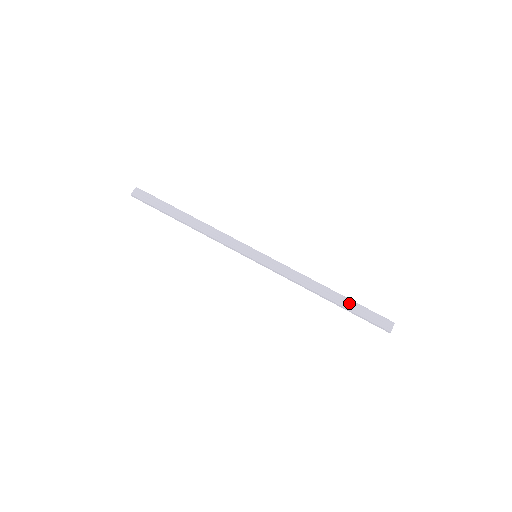
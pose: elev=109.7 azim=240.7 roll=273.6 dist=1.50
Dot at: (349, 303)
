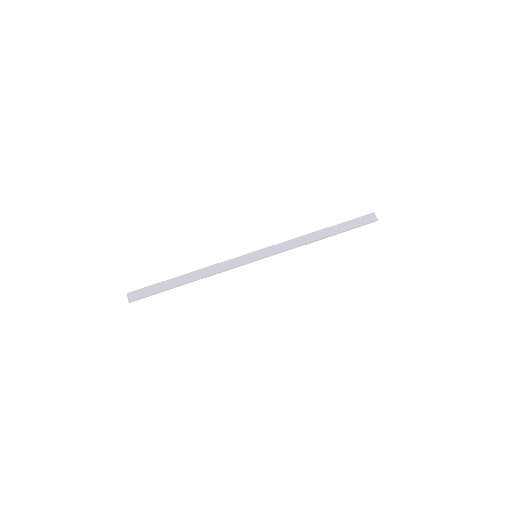
Dot at: (339, 227)
